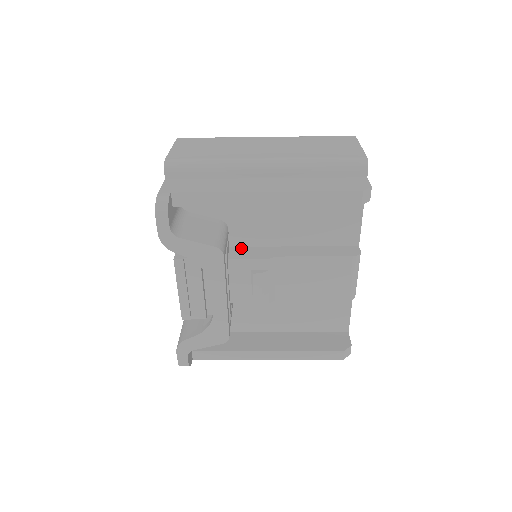
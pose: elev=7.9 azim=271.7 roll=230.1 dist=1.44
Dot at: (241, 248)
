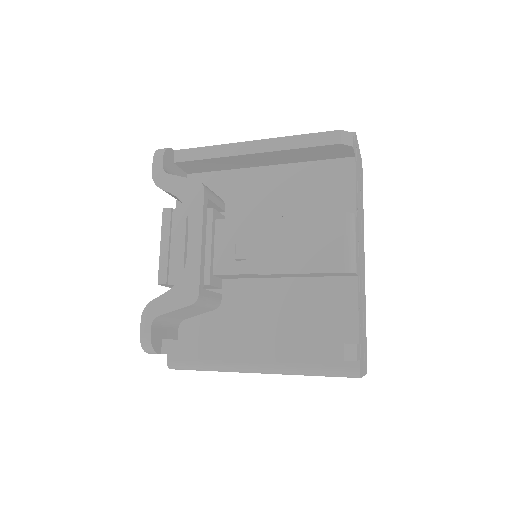
Dot at: occluded
